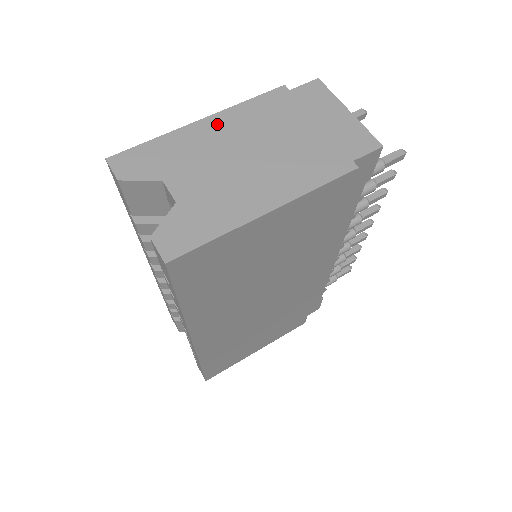
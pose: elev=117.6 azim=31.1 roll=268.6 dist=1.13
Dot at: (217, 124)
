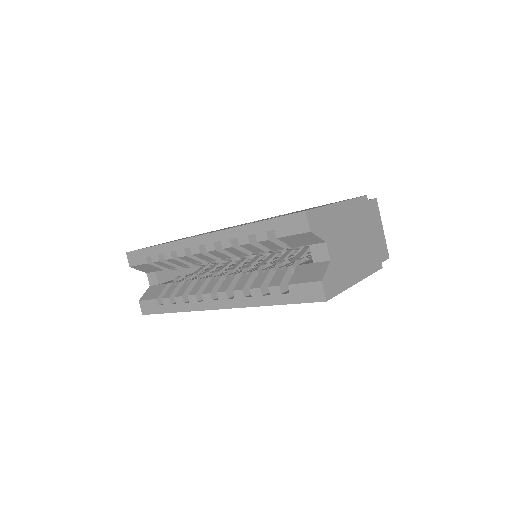
Dot at: (345, 210)
